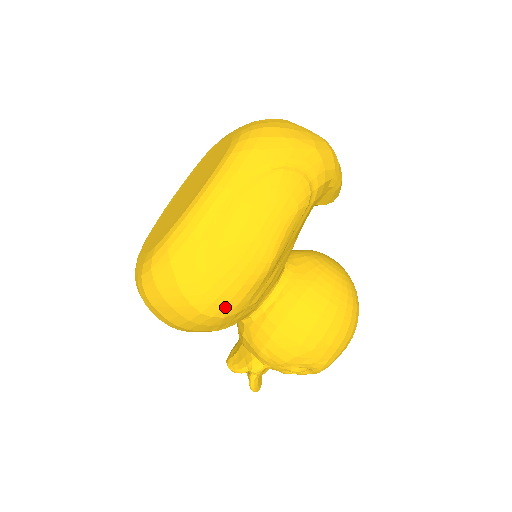
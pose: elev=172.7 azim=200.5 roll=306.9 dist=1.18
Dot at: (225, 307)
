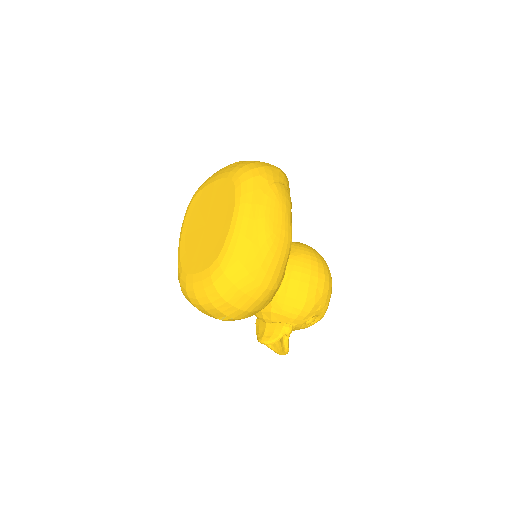
Dot at: (277, 280)
